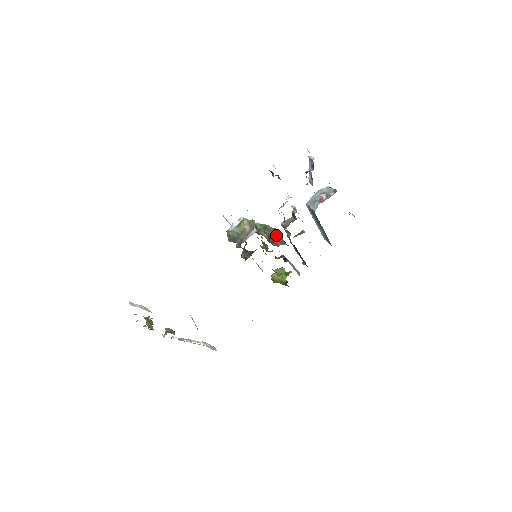
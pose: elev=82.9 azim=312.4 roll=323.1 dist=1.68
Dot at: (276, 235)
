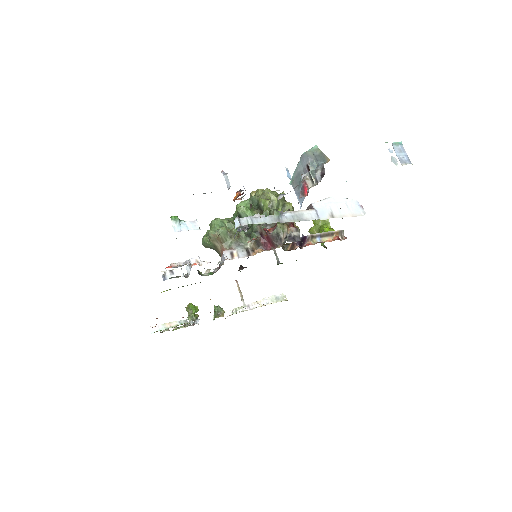
Dot at: (267, 232)
